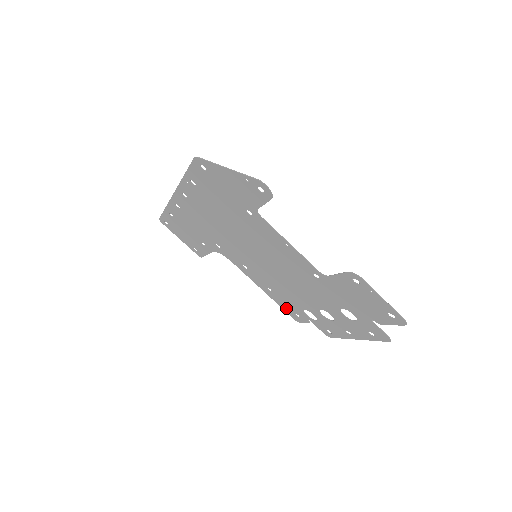
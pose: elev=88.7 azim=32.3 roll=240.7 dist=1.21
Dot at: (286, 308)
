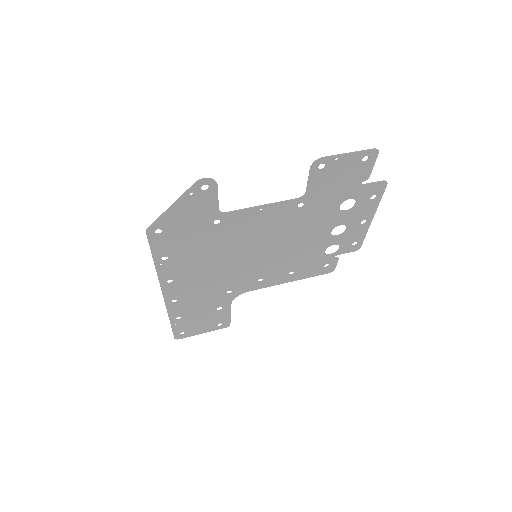
Dot at: (315, 272)
